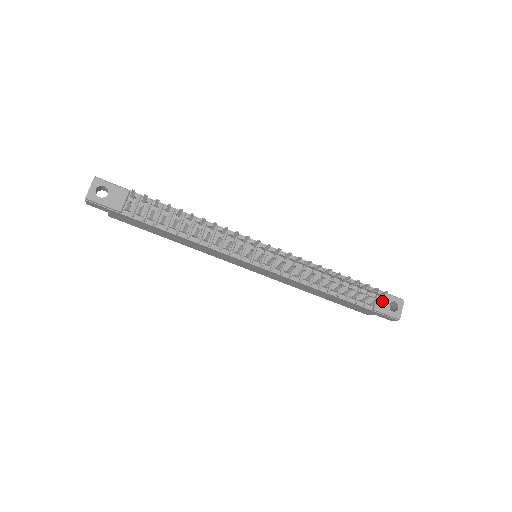
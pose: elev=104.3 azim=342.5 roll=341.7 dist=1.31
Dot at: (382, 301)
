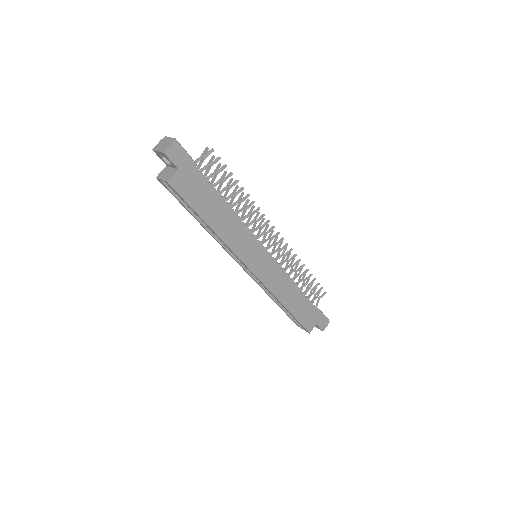
Dot at: (324, 292)
